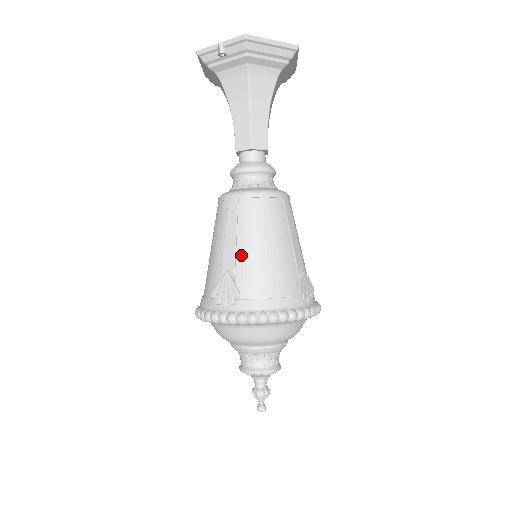
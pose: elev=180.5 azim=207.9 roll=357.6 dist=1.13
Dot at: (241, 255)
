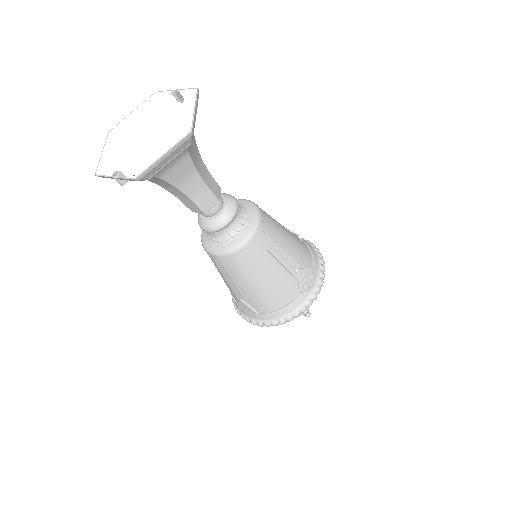
Dot at: (245, 291)
